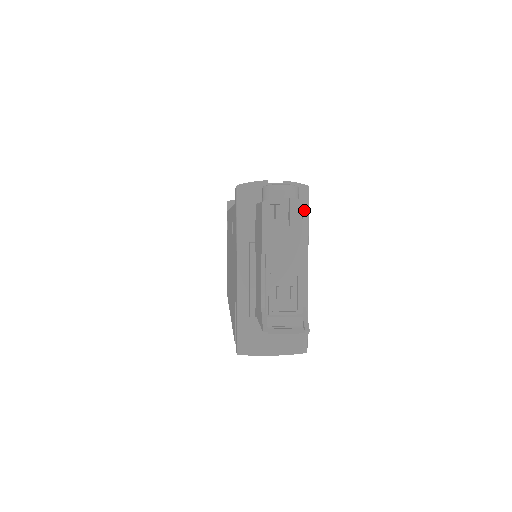
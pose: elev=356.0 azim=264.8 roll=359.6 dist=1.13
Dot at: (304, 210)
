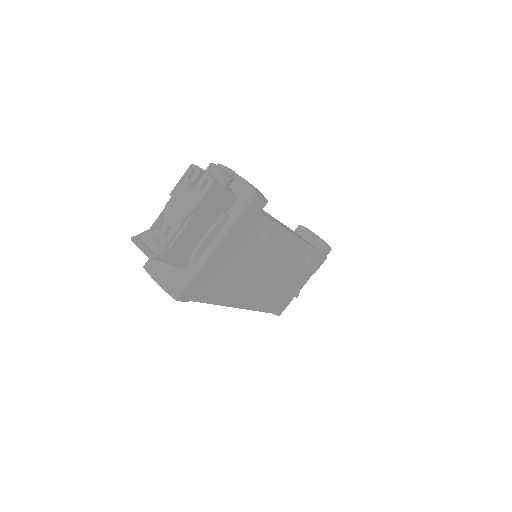
Dot at: (208, 185)
